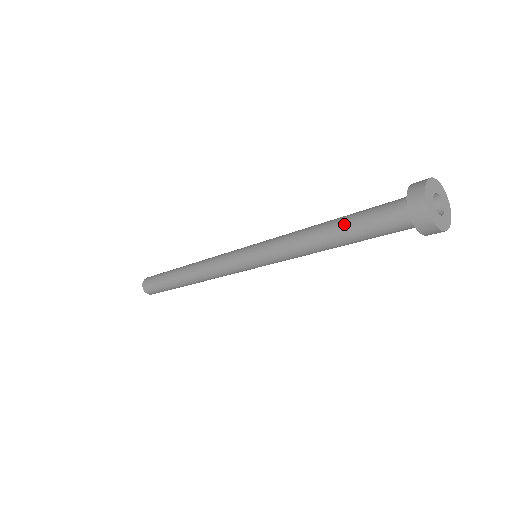
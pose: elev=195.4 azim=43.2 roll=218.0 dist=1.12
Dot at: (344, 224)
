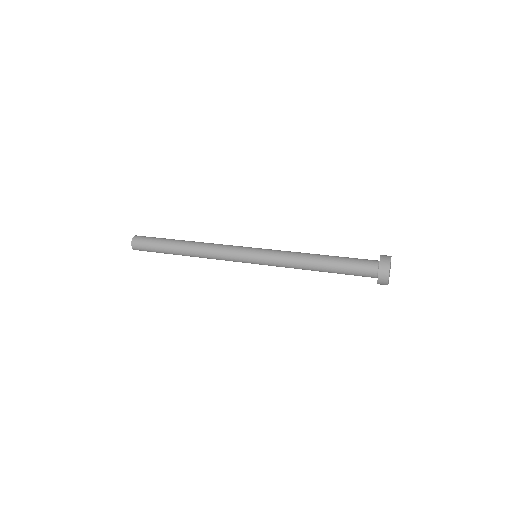
Dot at: (334, 269)
